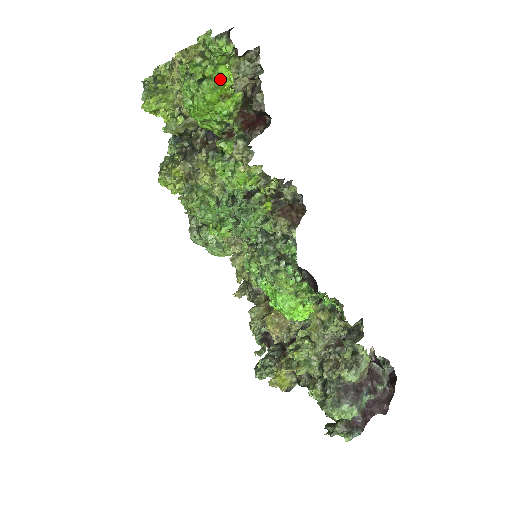
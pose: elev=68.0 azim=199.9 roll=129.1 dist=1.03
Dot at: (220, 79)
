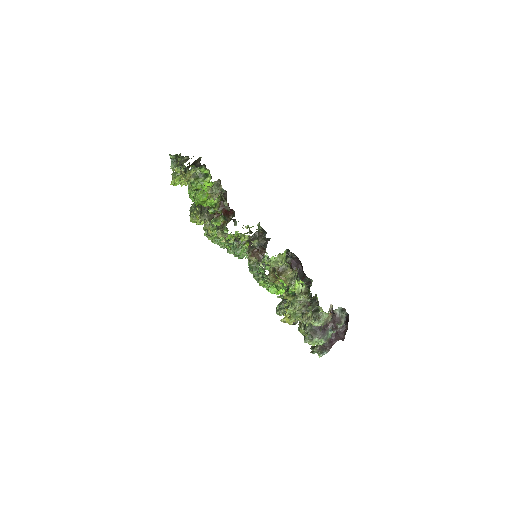
Dot at: occluded
